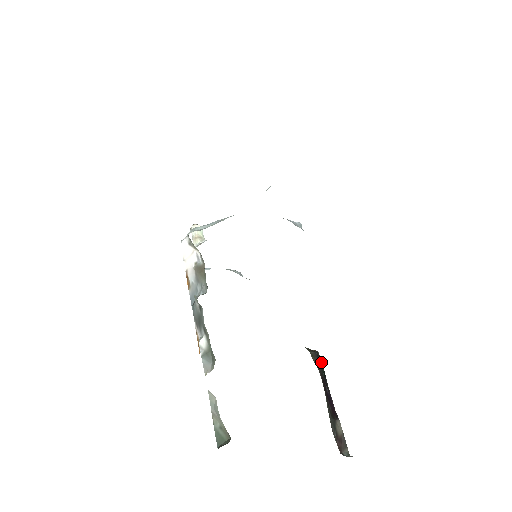
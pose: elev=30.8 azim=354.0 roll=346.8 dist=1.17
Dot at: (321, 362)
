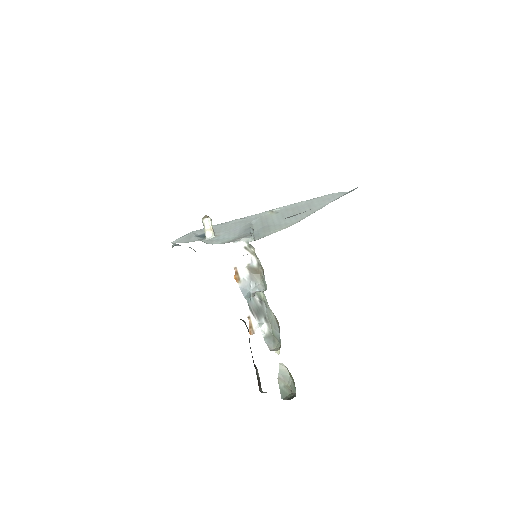
Dot at: (248, 329)
